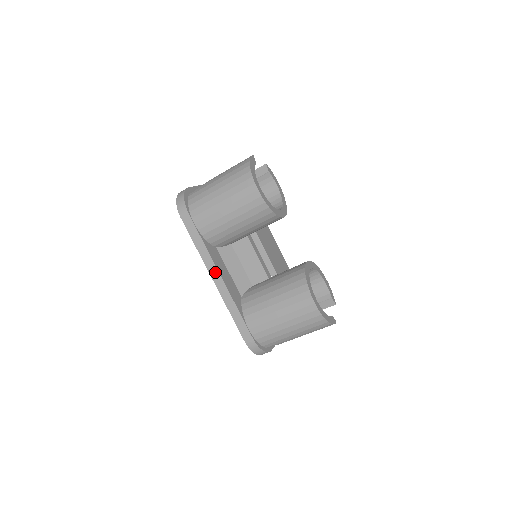
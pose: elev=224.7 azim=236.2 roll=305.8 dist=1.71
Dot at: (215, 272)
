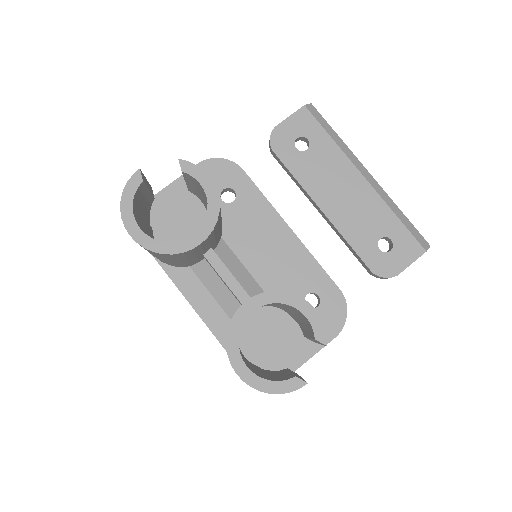
Dot at: (187, 300)
